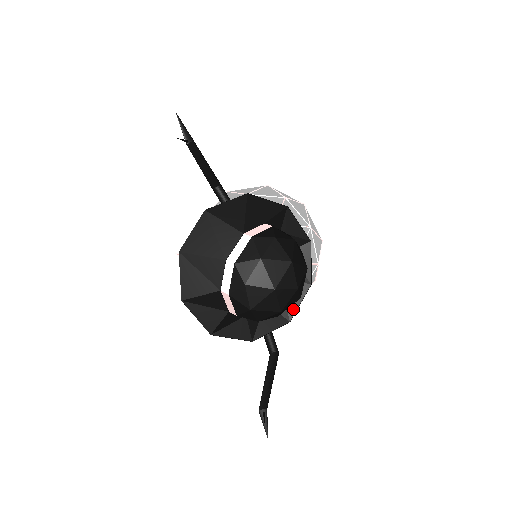
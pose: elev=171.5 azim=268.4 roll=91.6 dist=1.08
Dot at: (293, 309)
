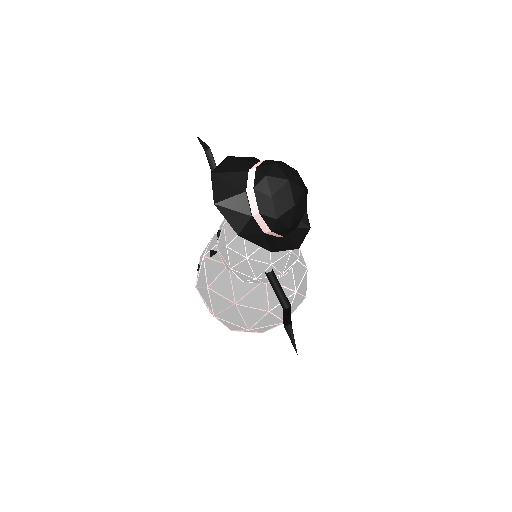
Dot at: (300, 242)
